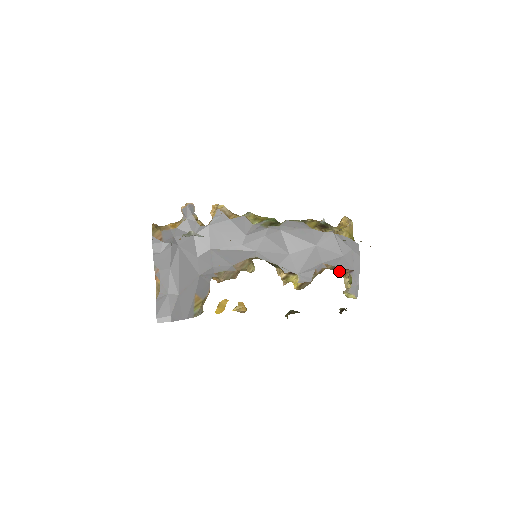
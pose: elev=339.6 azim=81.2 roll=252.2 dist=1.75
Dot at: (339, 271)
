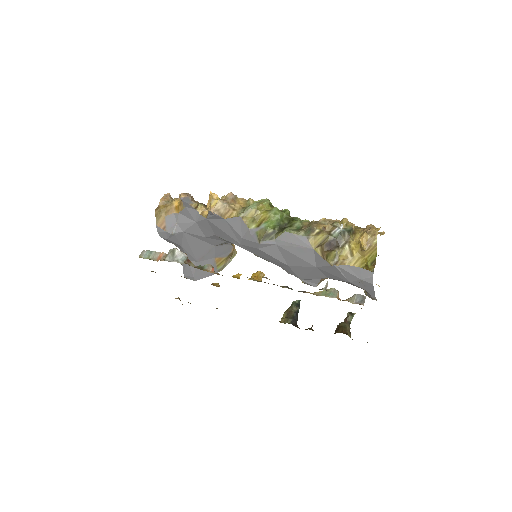
Dot at: occluded
